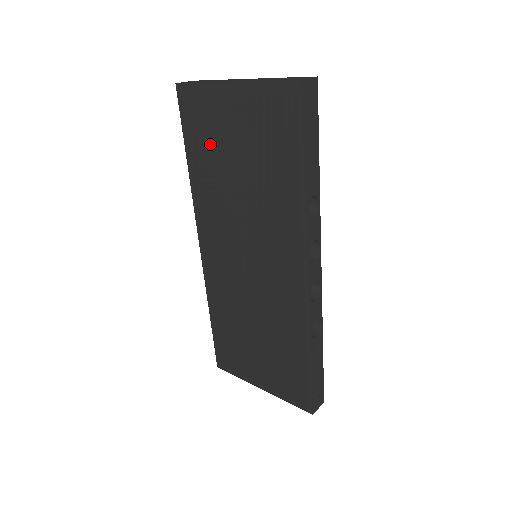
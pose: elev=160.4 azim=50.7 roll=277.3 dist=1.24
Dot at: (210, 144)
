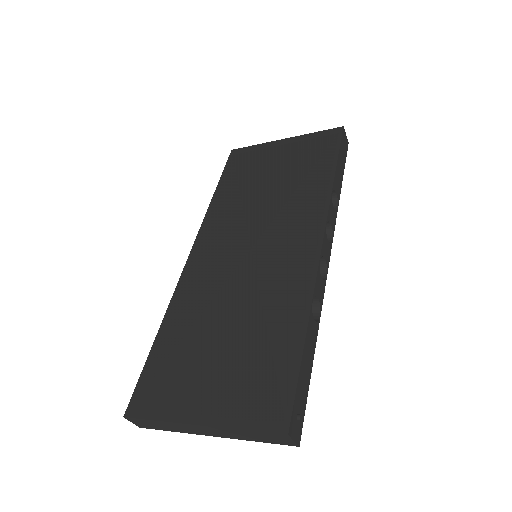
Dot at: (247, 174)
